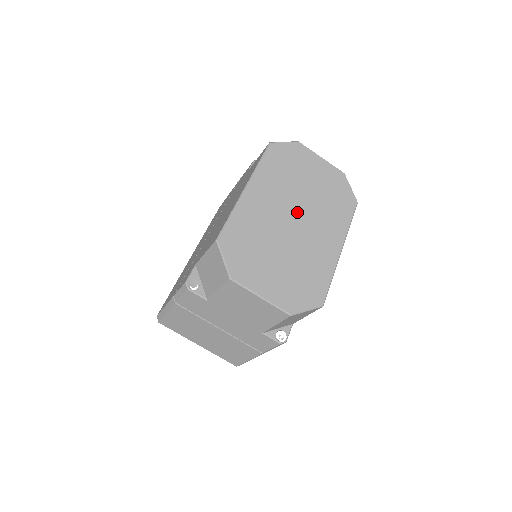
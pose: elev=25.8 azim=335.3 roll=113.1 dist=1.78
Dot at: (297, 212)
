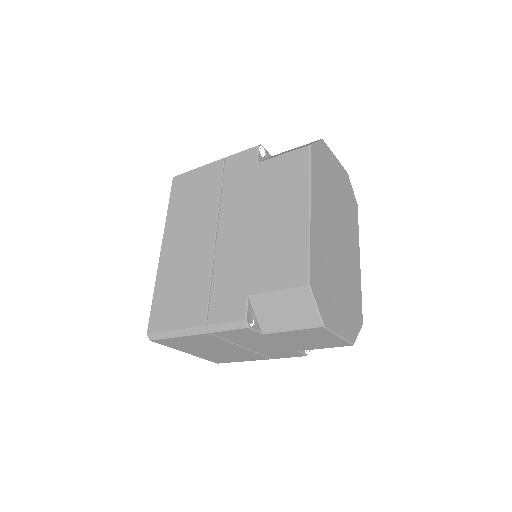
Dot at: (337, 229)
